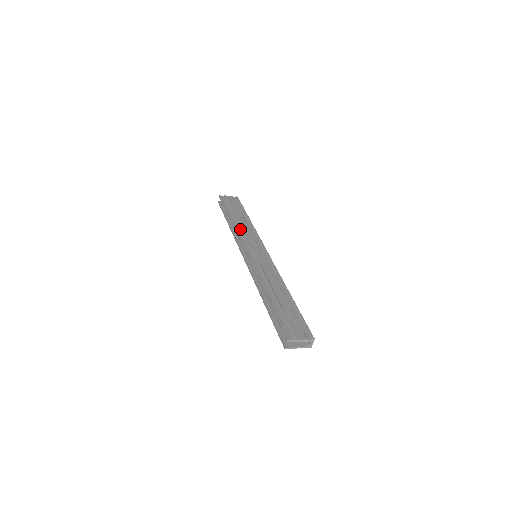
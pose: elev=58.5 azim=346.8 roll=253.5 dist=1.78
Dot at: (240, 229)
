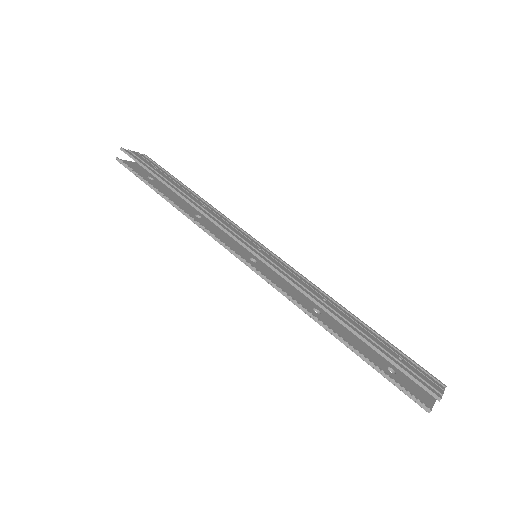
Dot at: (204, 209)
